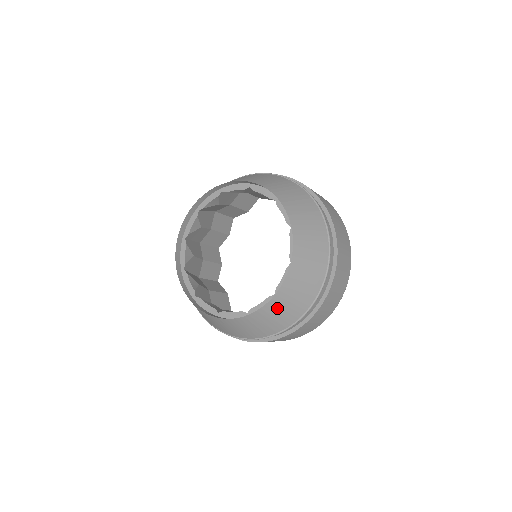
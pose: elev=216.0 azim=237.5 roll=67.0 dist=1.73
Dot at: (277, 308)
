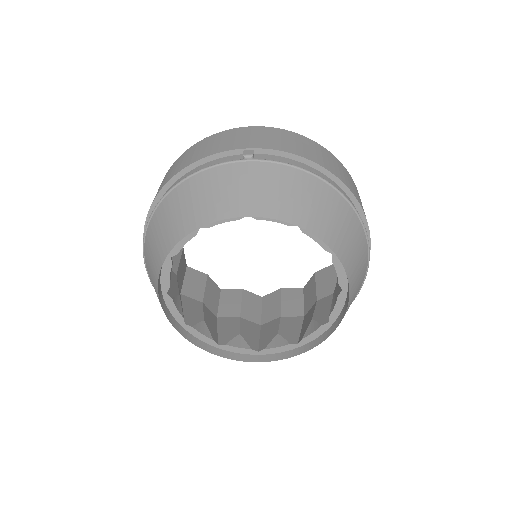
Dot at: occluded
